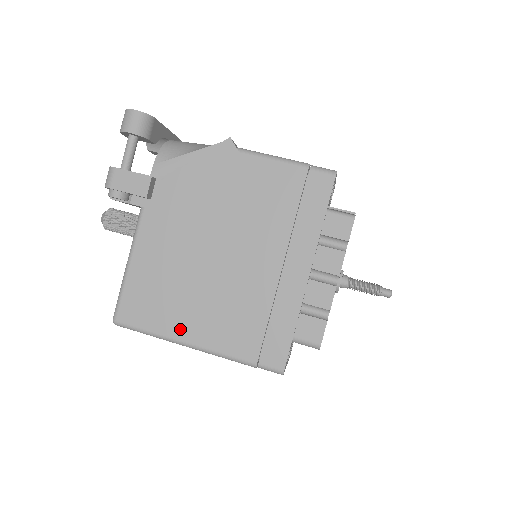
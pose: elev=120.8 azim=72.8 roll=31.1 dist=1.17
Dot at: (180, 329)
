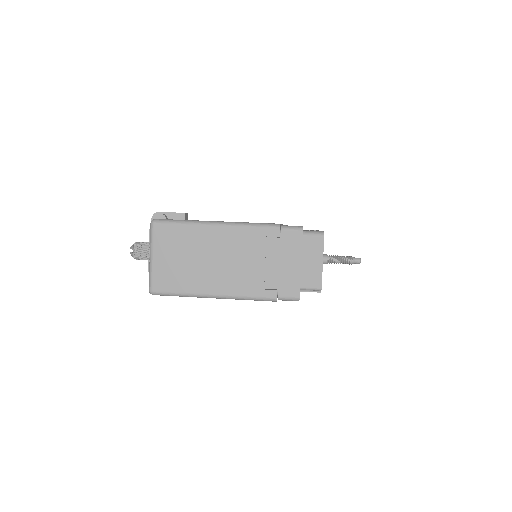
Dot at: occluded
